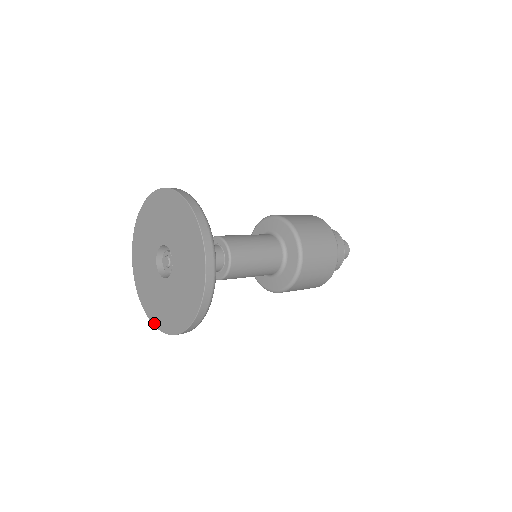
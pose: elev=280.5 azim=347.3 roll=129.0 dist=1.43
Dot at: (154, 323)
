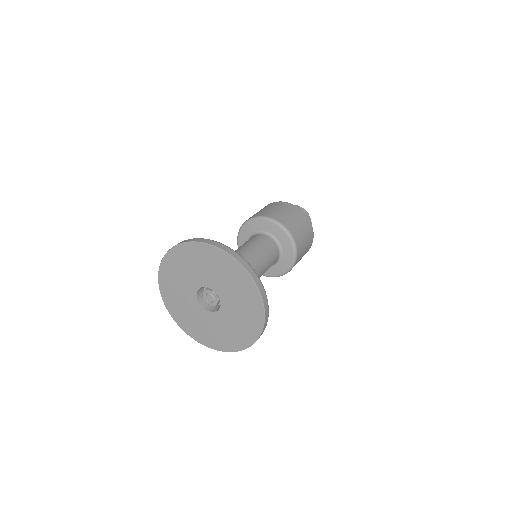
Dot at: (207, 346)
